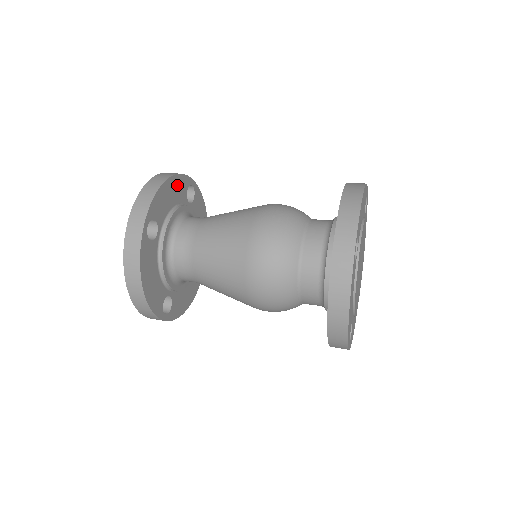
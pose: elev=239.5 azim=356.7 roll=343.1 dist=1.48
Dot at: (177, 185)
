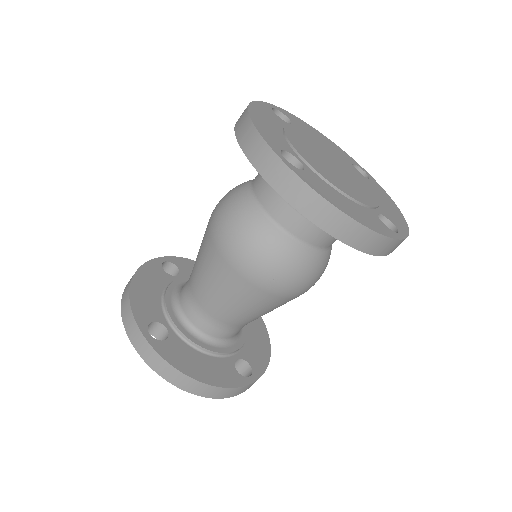
Dot at: (147, 276)
